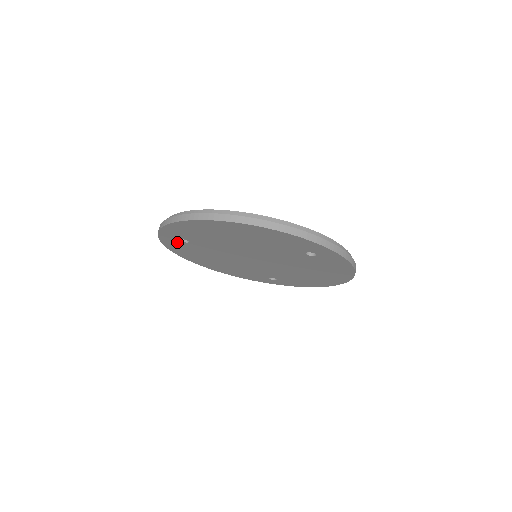
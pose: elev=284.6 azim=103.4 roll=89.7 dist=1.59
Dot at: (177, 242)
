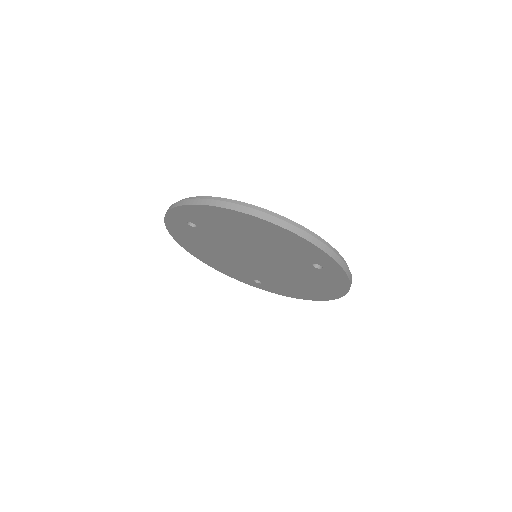
Dot at: (183, 224)
